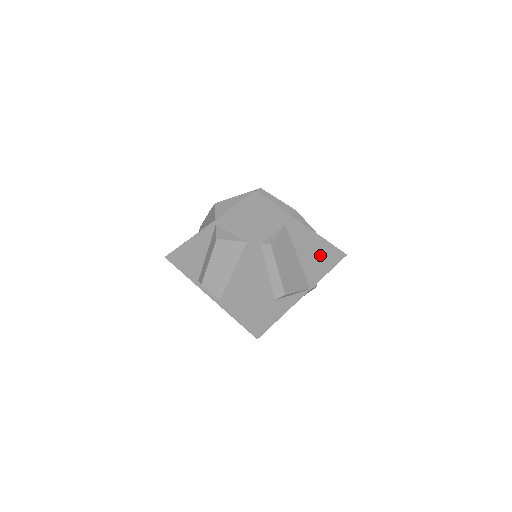
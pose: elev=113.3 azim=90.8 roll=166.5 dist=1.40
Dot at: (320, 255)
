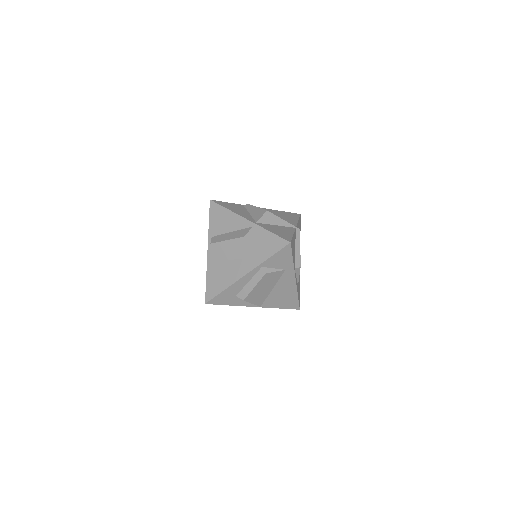
Dot at: (286, 298)
